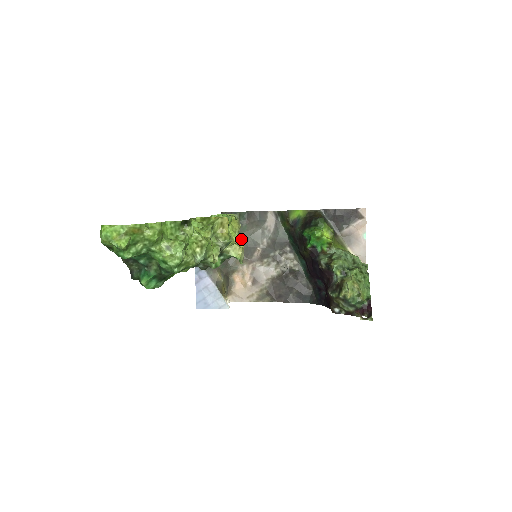
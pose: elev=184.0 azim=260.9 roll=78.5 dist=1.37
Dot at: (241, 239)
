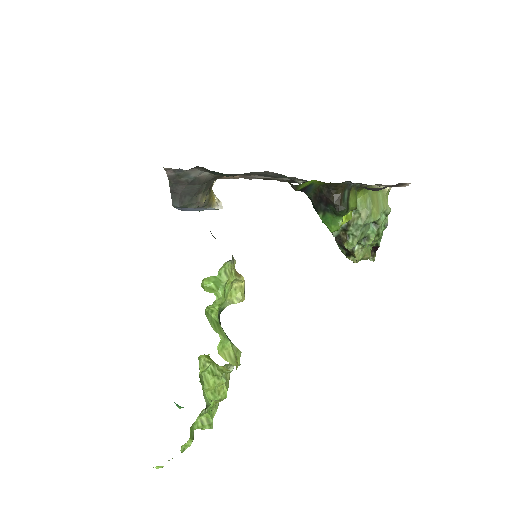
Dot at: occluded
